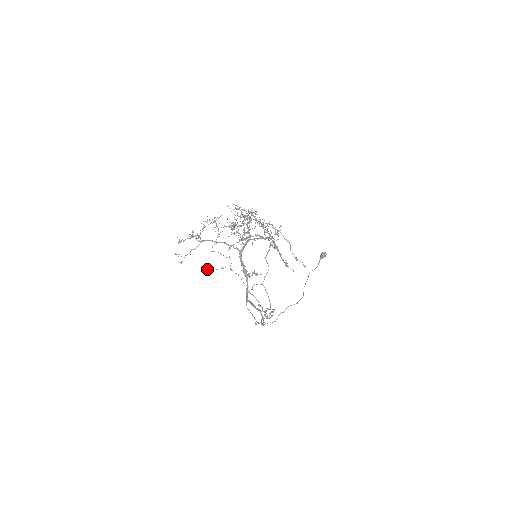
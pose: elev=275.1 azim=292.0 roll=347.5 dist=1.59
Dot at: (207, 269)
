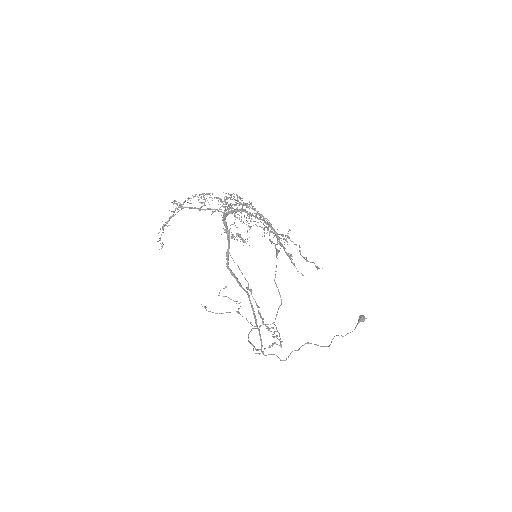
Dot at: occluded
